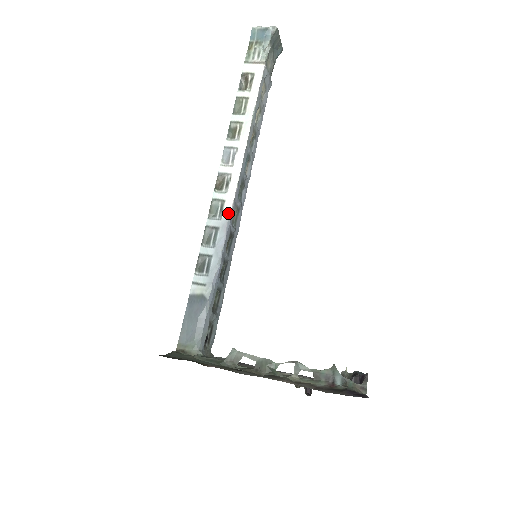
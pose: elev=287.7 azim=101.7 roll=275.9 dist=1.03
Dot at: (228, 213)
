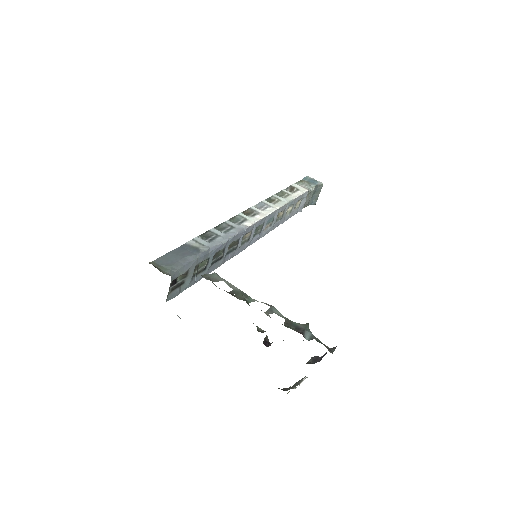
Dot at: (247, 225)
